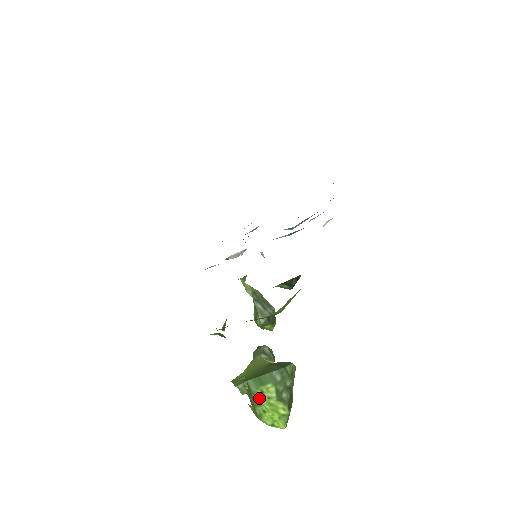
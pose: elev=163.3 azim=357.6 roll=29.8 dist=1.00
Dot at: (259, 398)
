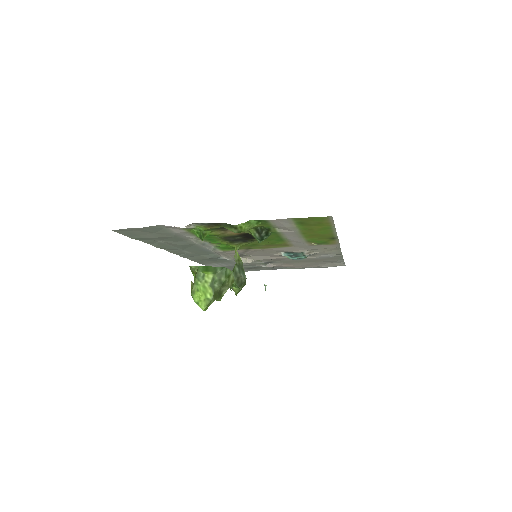
Dot at: (200, 279)
